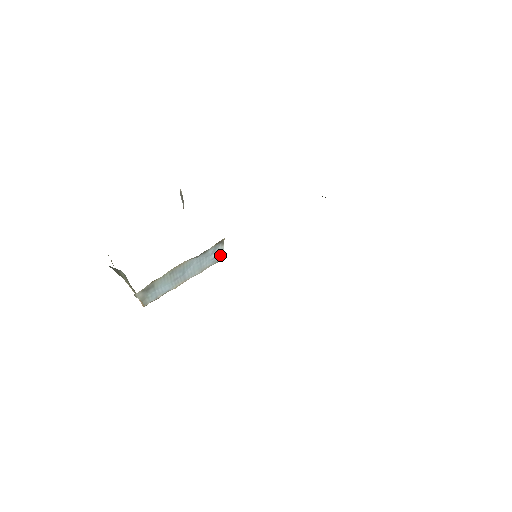
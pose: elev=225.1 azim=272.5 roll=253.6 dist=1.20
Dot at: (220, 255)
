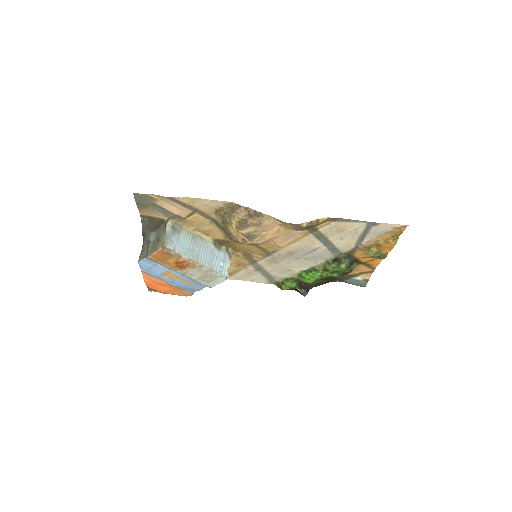
Dot at: (226, 270)
